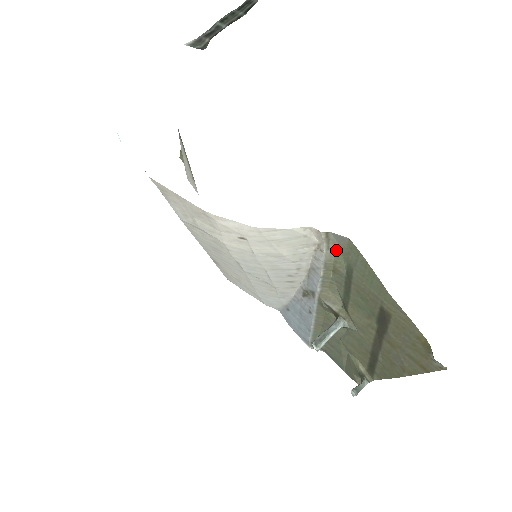
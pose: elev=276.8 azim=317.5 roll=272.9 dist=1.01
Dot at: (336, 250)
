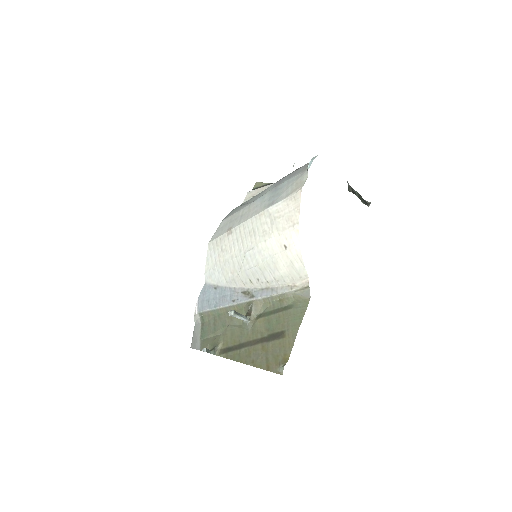
Dot at: (296, 295)
